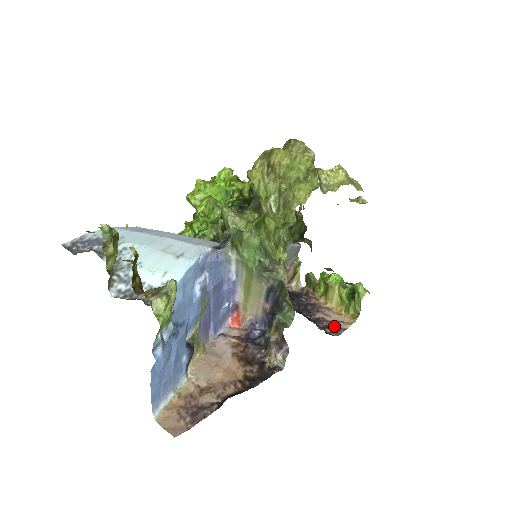
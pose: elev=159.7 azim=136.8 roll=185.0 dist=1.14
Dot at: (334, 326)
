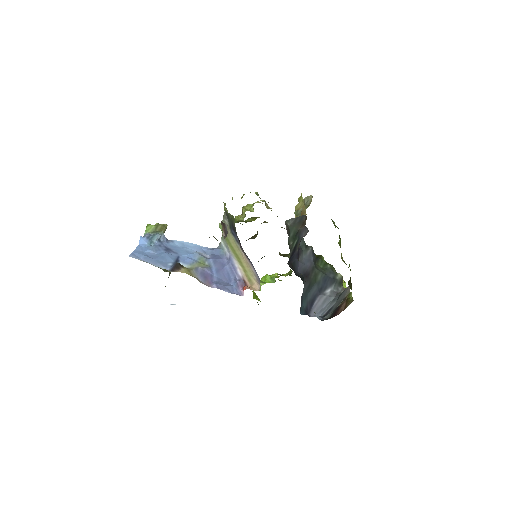
Dot at: occluded
